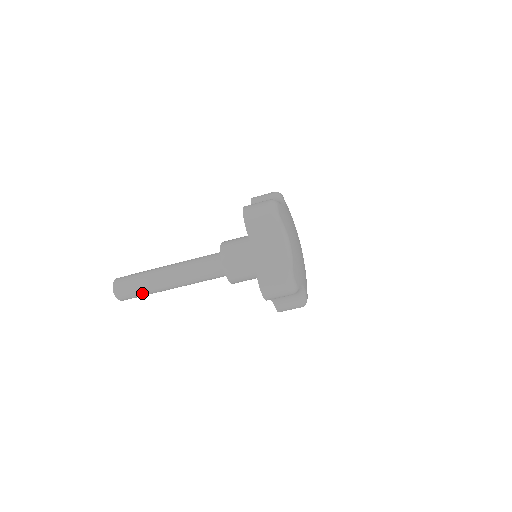
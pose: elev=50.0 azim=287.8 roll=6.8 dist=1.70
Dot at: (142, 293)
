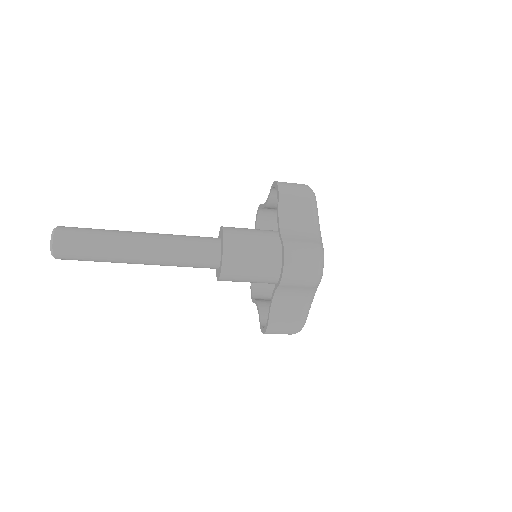
Dot at: (93, 251)
